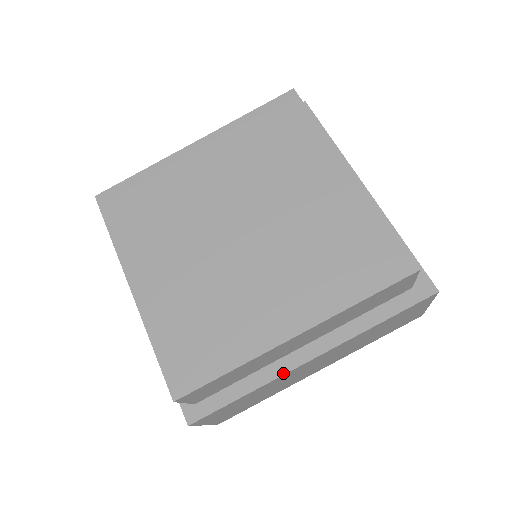
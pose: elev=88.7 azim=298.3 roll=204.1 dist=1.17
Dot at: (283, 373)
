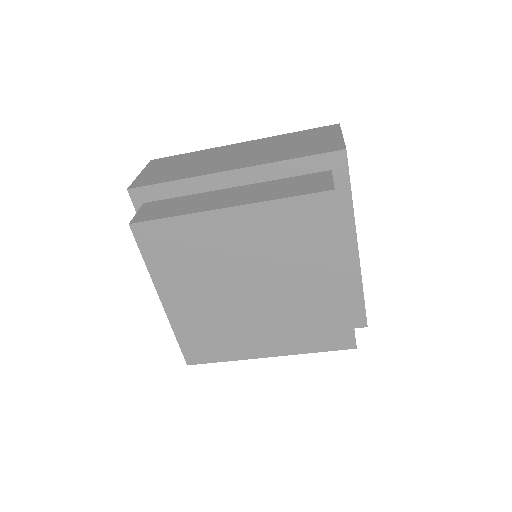
Dot at: occluded
